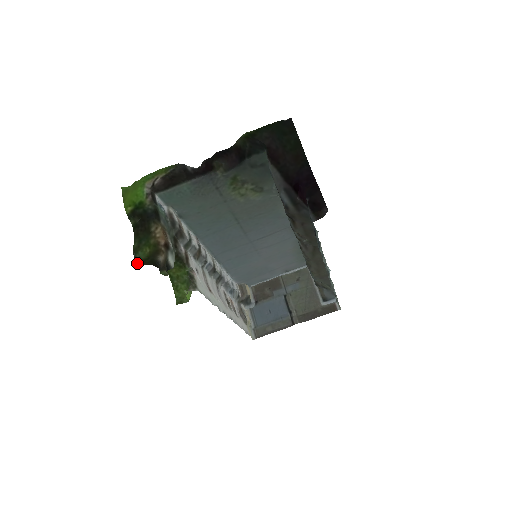
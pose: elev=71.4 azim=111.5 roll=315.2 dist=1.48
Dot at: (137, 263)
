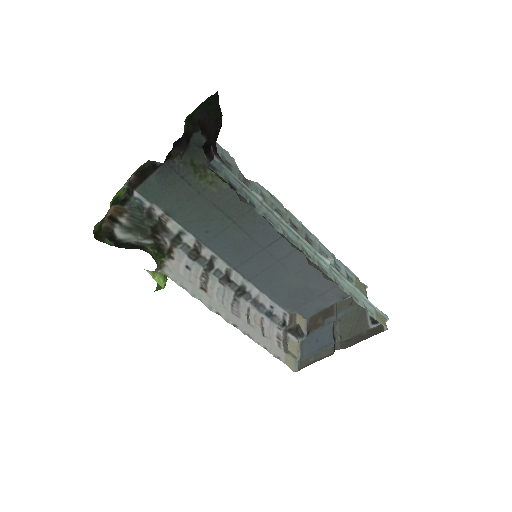
Dot at: (96, 238)
